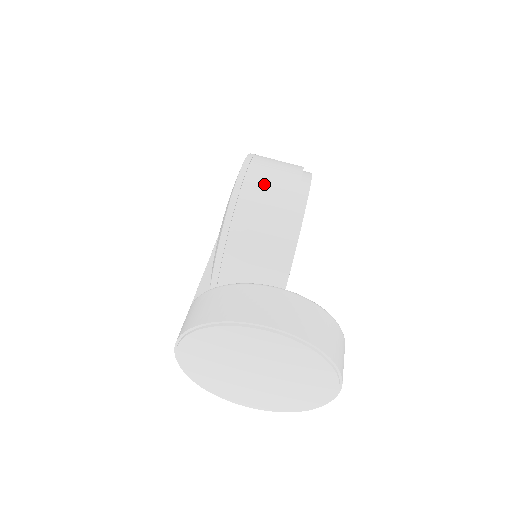
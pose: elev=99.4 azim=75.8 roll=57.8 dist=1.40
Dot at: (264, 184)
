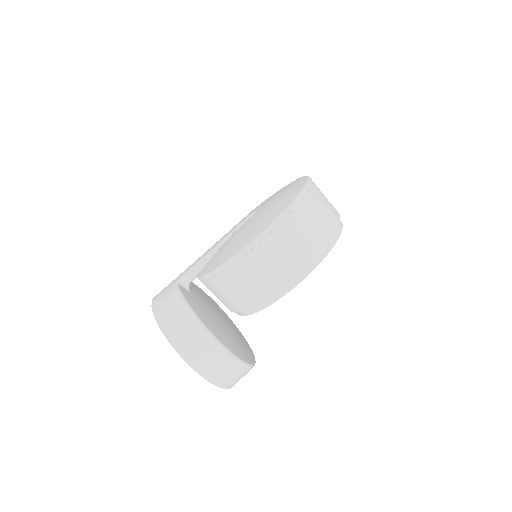
Dot at: (268, 260)
